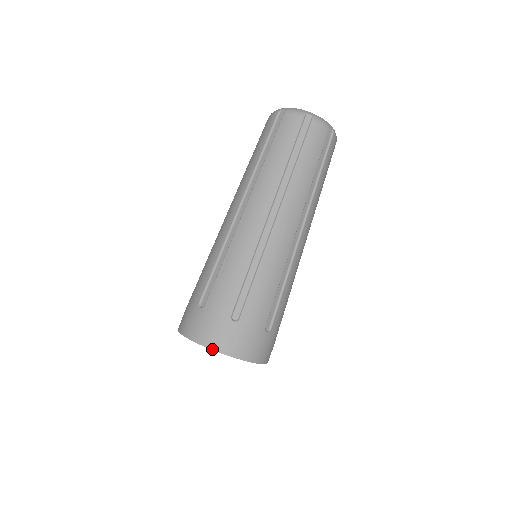
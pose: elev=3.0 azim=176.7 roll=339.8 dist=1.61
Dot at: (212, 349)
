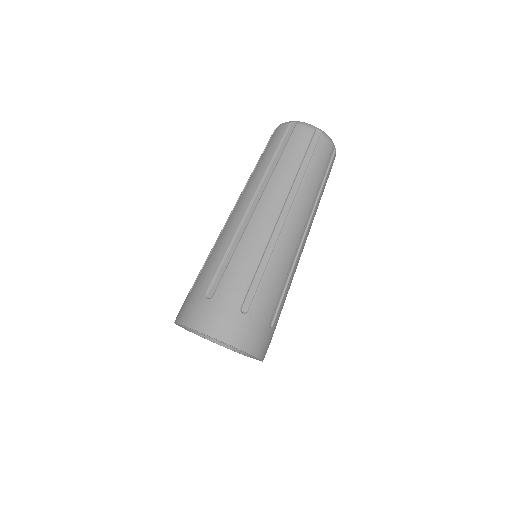
Dot at: (220, 340)
